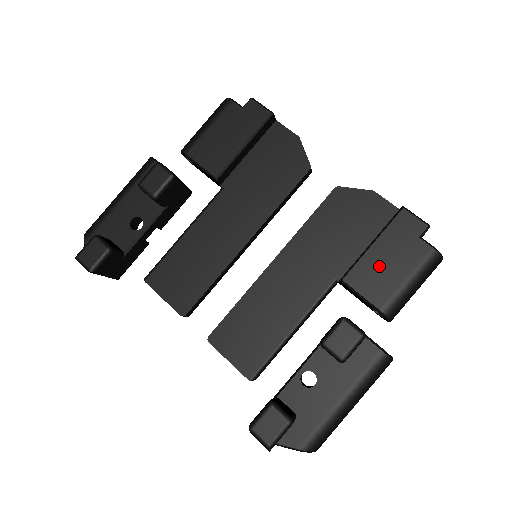
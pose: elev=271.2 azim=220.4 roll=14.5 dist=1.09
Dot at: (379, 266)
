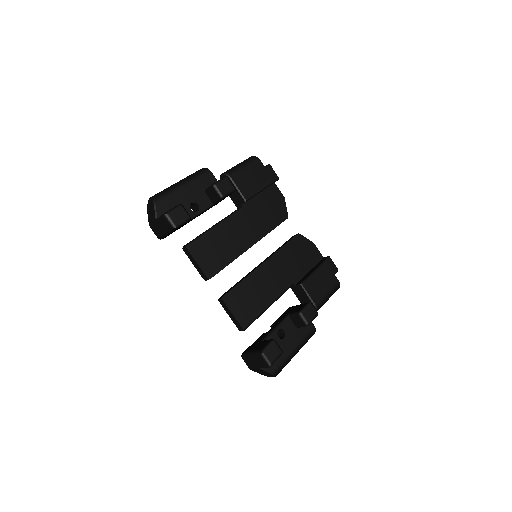
Dot at: (318, 282)
